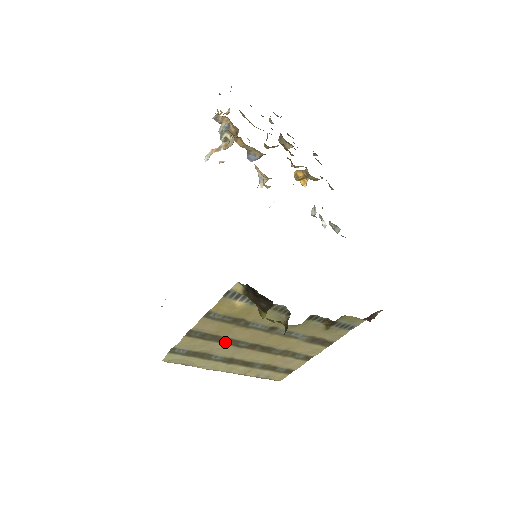
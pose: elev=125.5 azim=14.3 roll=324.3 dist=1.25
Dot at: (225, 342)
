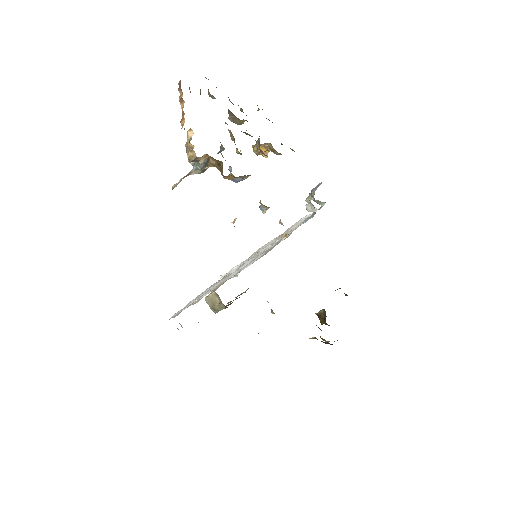
Dot at: occluded
